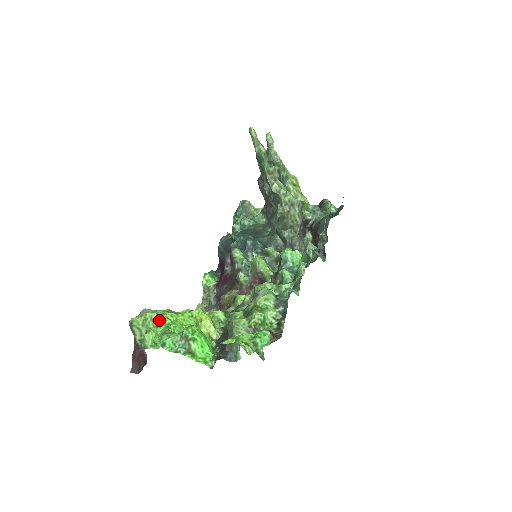
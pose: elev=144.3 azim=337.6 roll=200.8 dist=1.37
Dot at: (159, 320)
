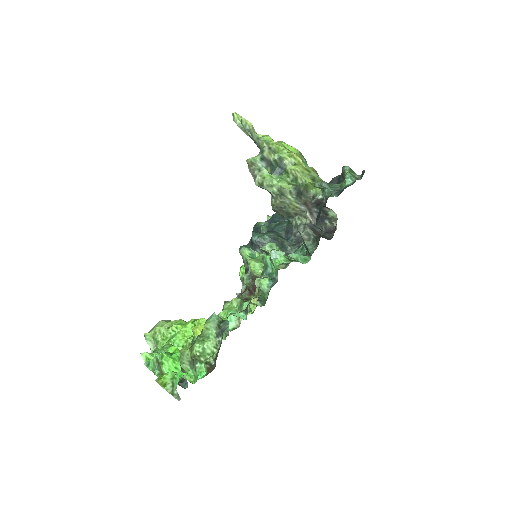
Dot at: (165, 333)
